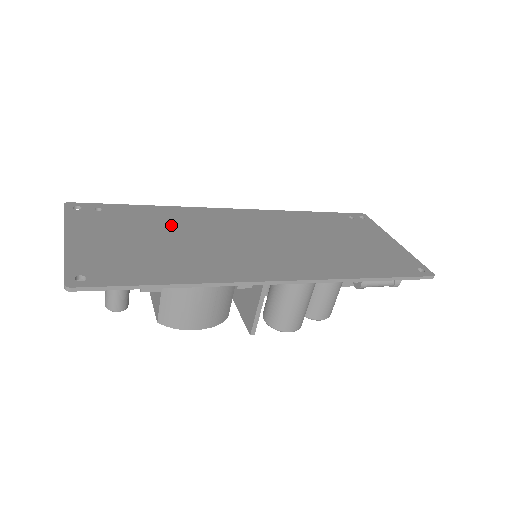
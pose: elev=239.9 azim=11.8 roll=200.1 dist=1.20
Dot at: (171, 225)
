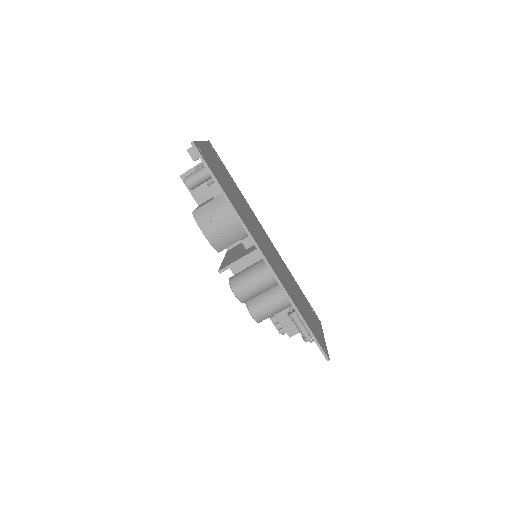
Dot at: occluded
